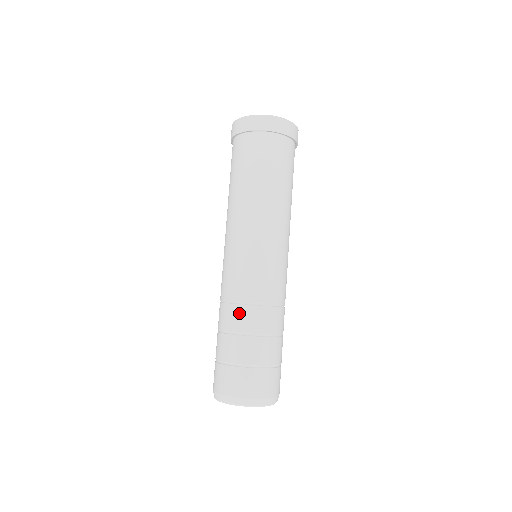
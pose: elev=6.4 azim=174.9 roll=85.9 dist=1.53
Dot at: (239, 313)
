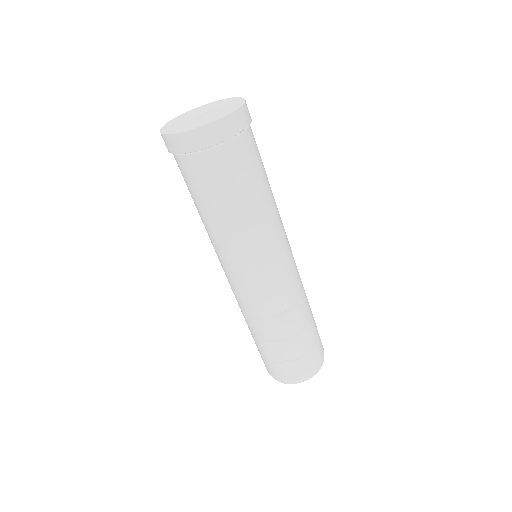
Dot at: (247, 322)
